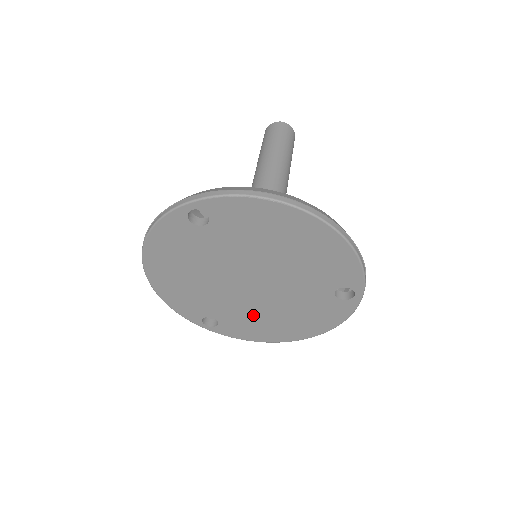
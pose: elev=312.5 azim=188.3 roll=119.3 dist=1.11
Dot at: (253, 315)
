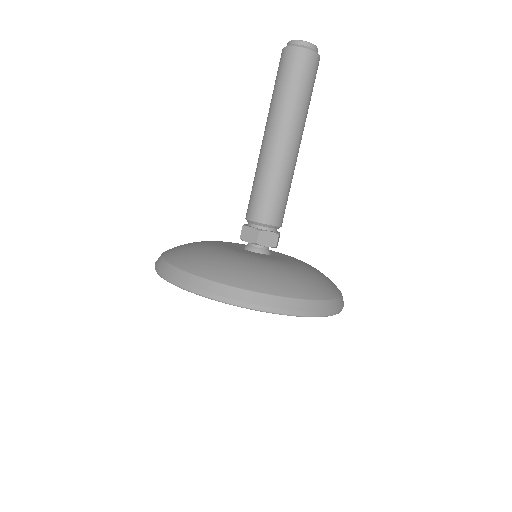
Dot at: occluded
